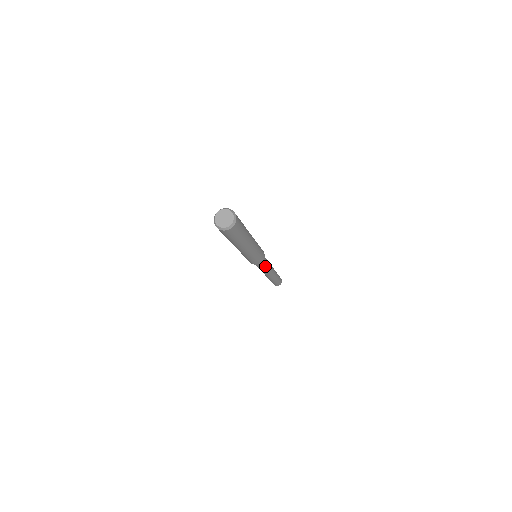
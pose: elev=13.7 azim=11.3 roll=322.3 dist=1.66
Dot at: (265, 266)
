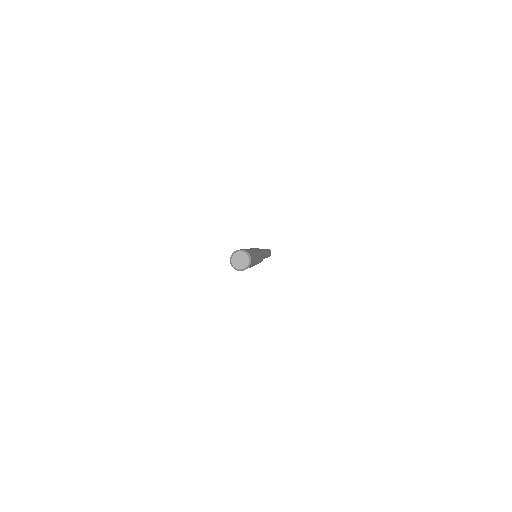
Dot at: (264, 255)
